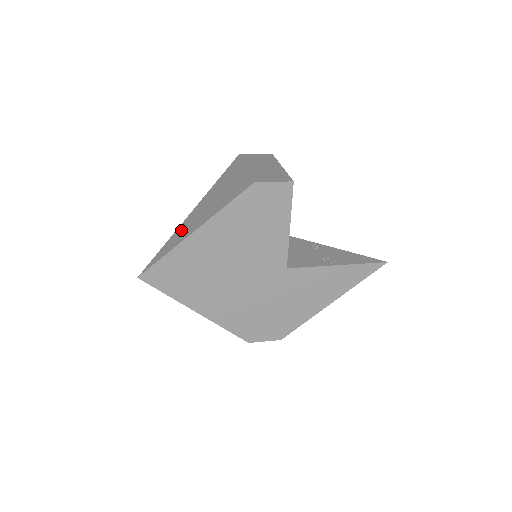
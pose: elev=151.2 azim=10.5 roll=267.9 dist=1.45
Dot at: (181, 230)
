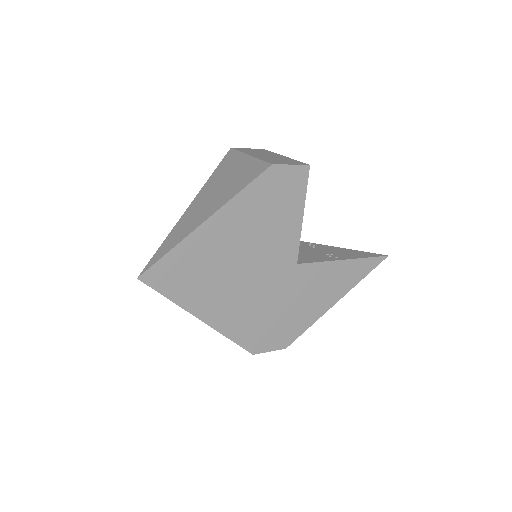
Dot at: (184, 223)
